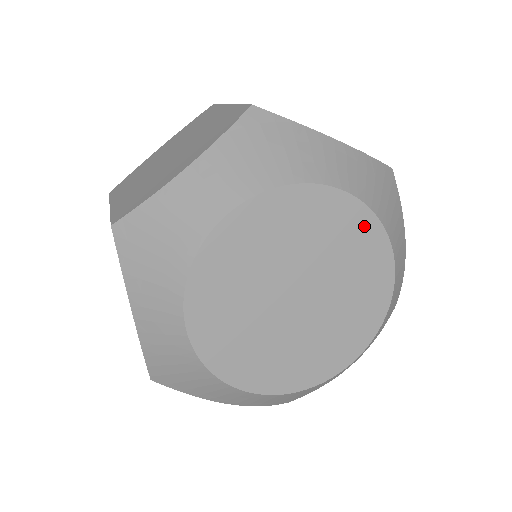
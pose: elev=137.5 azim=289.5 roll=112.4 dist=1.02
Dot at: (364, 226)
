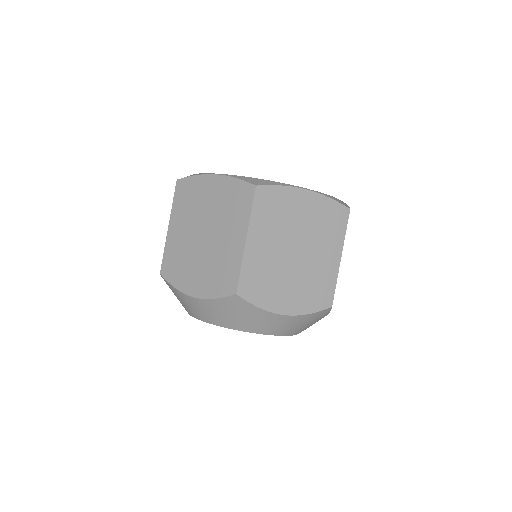
Dot at: occluded
